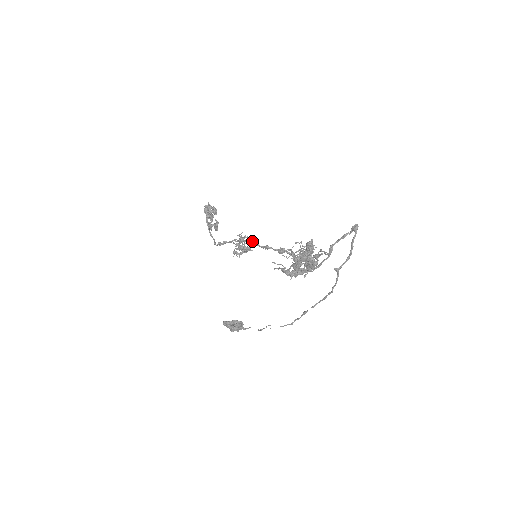
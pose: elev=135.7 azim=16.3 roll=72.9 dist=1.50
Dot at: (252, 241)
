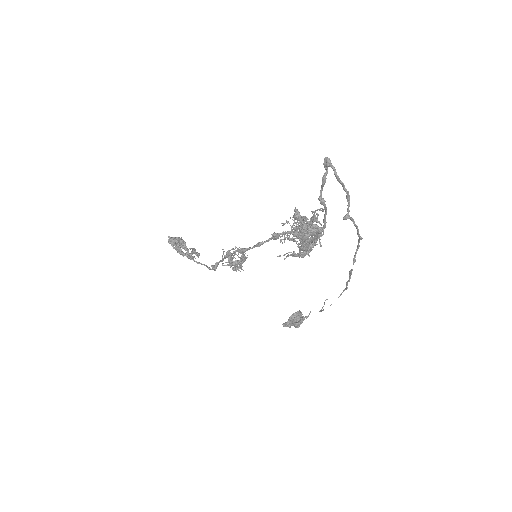
Dot at: (240, 250)
